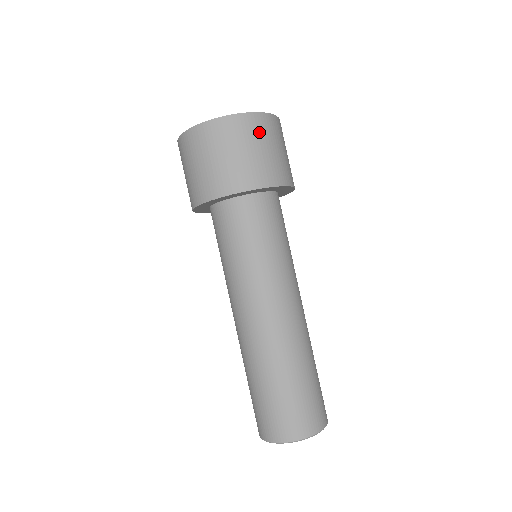
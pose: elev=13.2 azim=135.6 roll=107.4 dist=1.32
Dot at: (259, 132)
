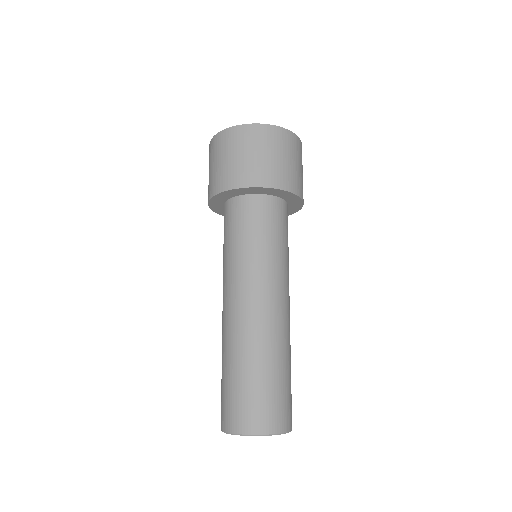
Dot at: (275, 142)
